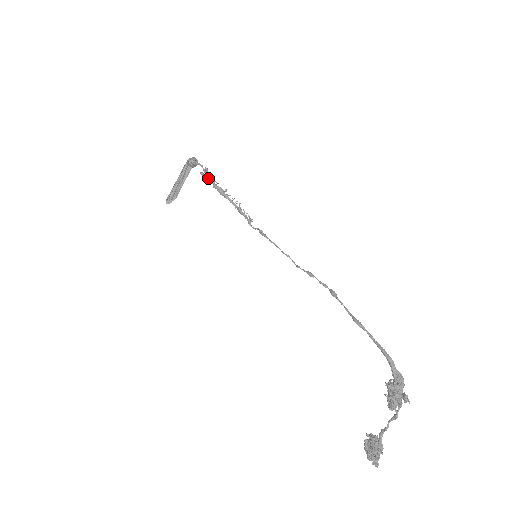
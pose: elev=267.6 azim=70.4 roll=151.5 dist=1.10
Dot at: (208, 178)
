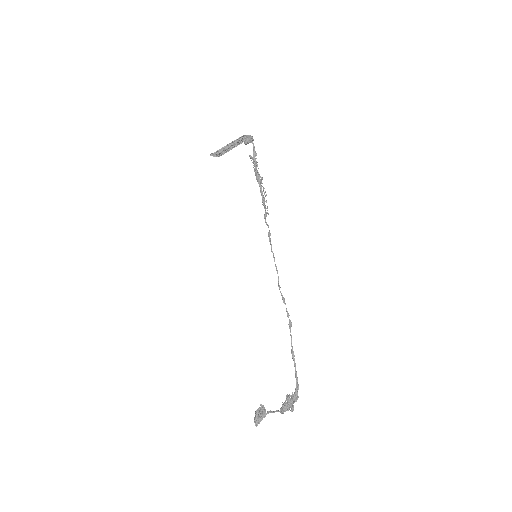
Dot at: (253, 161)
